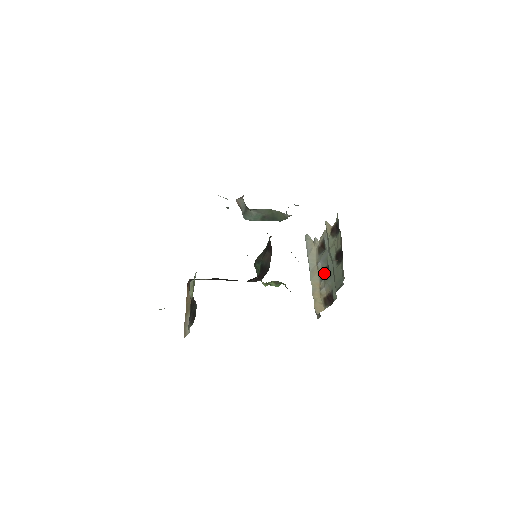
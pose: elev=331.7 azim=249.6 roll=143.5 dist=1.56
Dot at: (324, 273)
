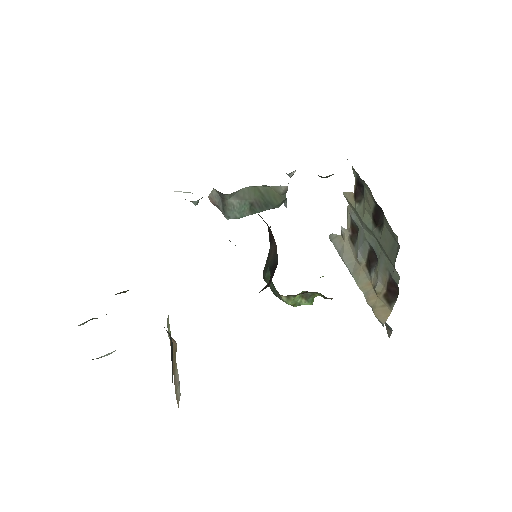
Dot at: (370, 262)
